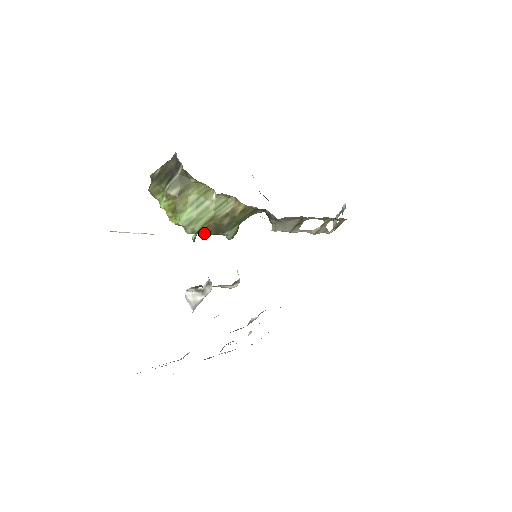
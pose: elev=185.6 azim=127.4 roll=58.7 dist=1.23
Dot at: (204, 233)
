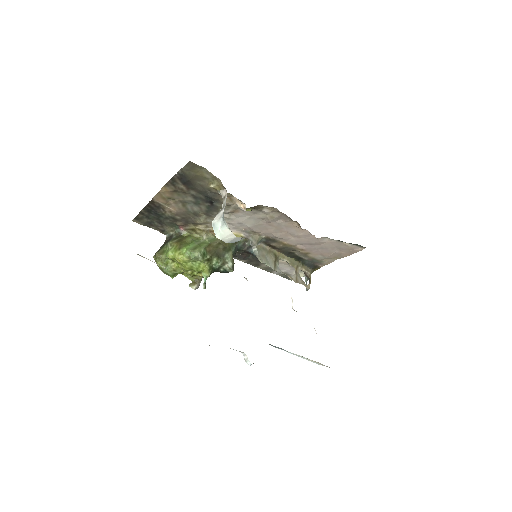
Dot at: (209, 255)
